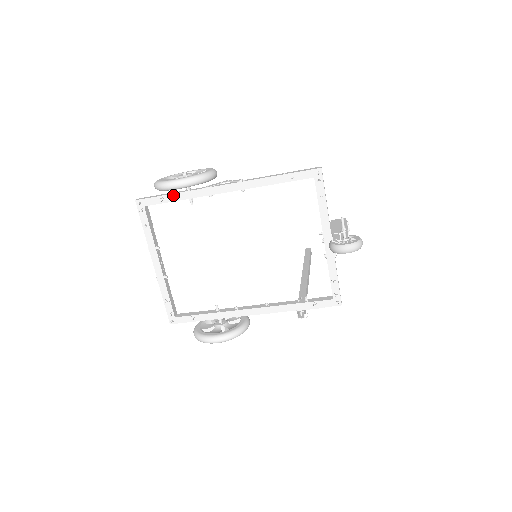
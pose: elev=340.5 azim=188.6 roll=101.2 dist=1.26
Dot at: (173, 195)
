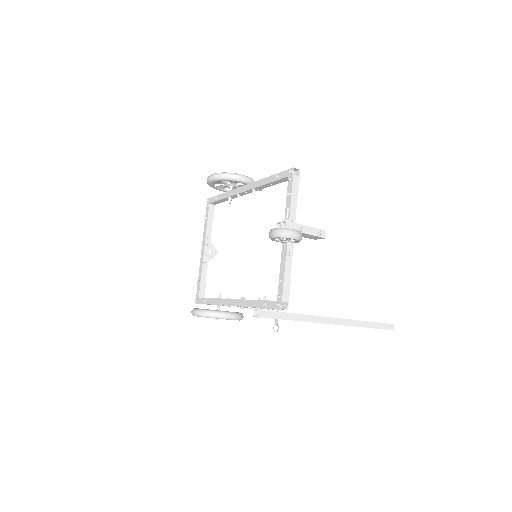
Dot at: (222, 195)
